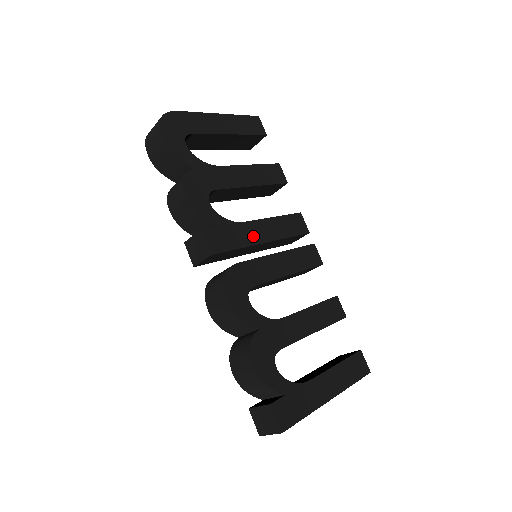
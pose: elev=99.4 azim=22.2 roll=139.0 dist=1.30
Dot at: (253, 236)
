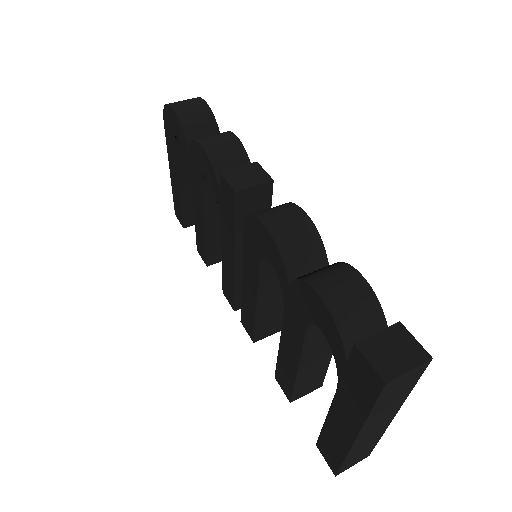
Dot at: occluded
